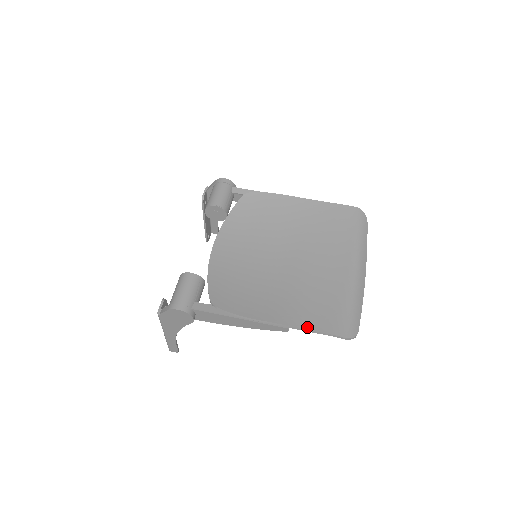
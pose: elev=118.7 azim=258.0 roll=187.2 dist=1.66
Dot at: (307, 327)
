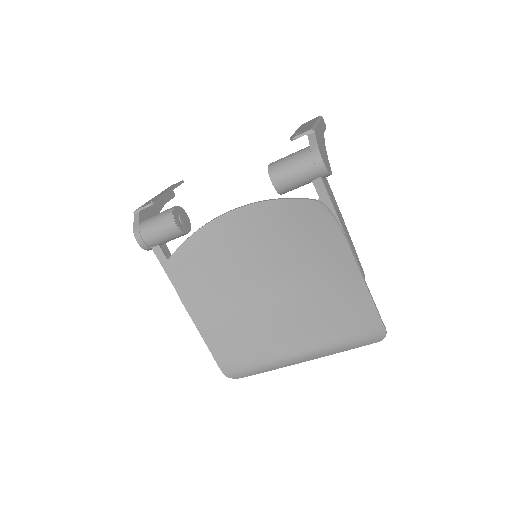
Dot at: (210, 346)
